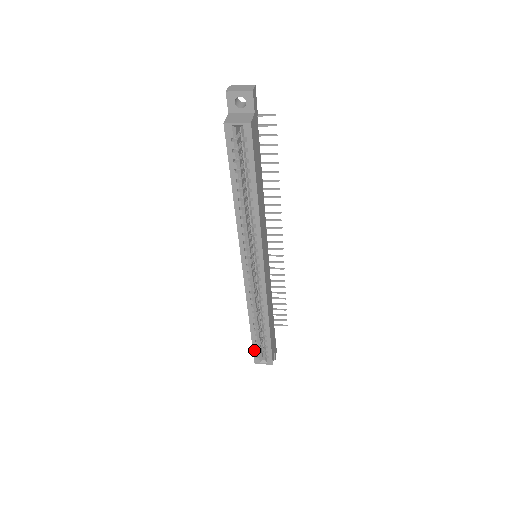
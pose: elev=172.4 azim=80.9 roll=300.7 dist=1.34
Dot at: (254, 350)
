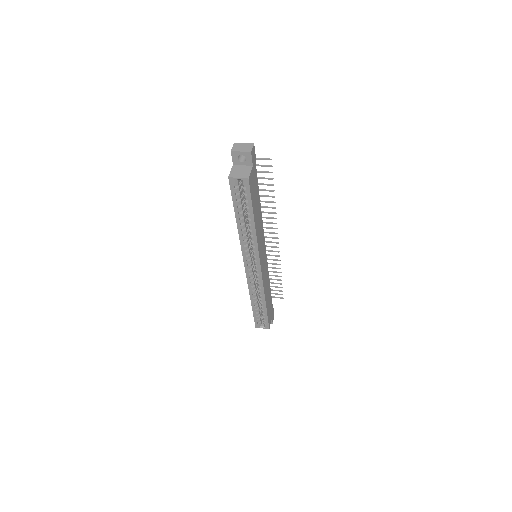
Dot at: (255, 319)
